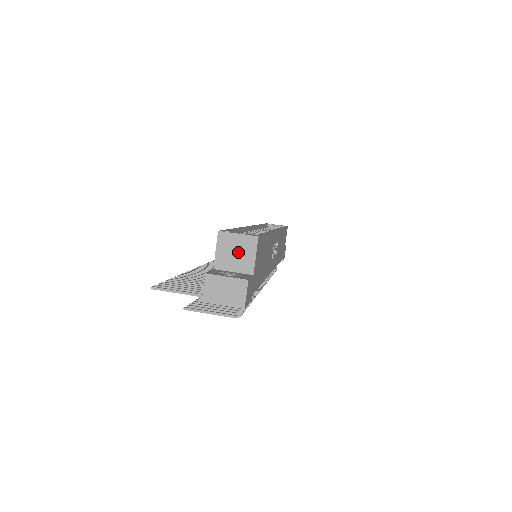
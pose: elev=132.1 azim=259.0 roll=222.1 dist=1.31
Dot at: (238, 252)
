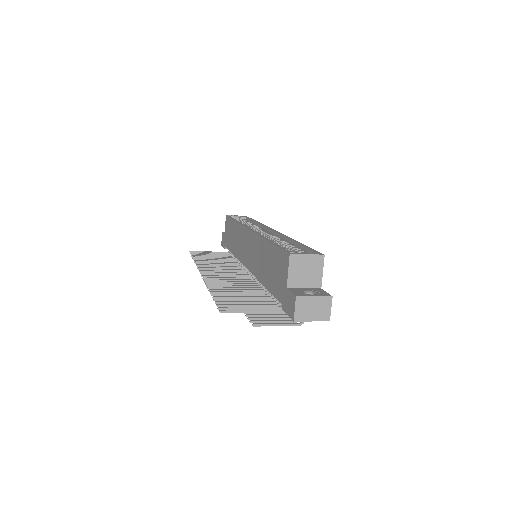
Dot at: (308, 270)
